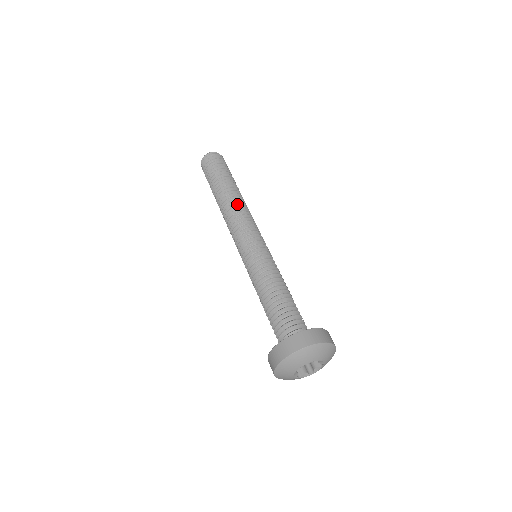
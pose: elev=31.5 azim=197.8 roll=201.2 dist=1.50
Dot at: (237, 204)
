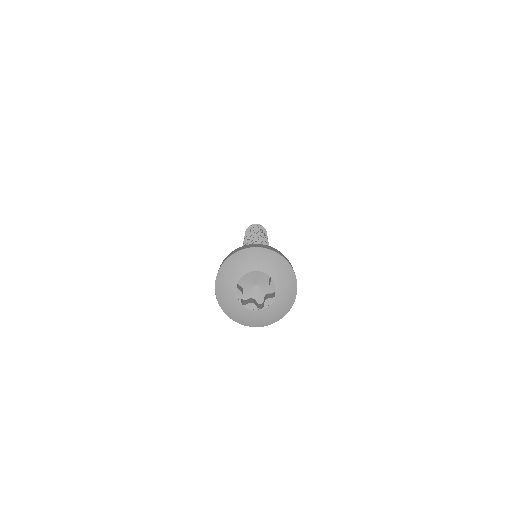
Dot at: occluded
